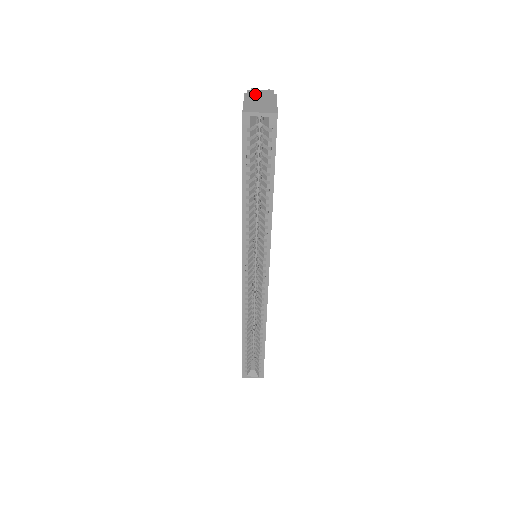
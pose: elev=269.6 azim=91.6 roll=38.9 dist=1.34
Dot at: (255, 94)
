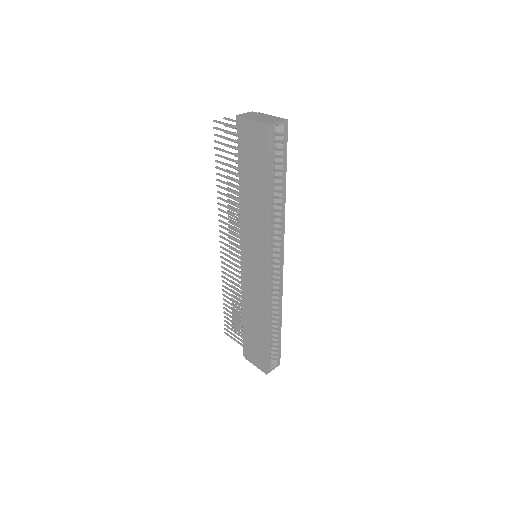
Dot at: (248, 116)
